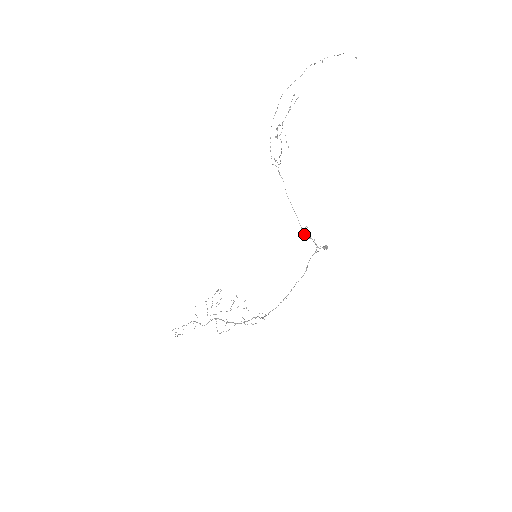
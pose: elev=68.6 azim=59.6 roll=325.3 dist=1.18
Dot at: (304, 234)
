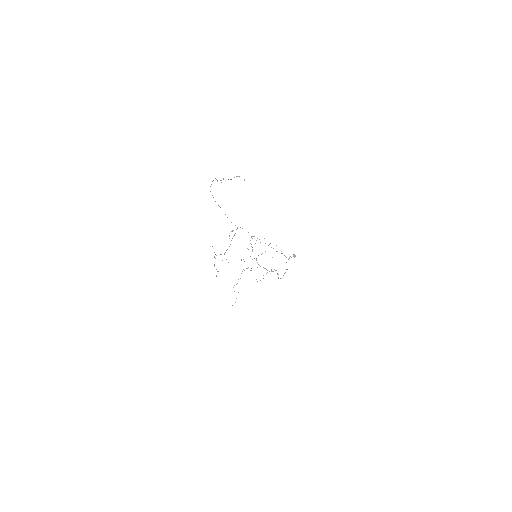
Dot at: occluded
